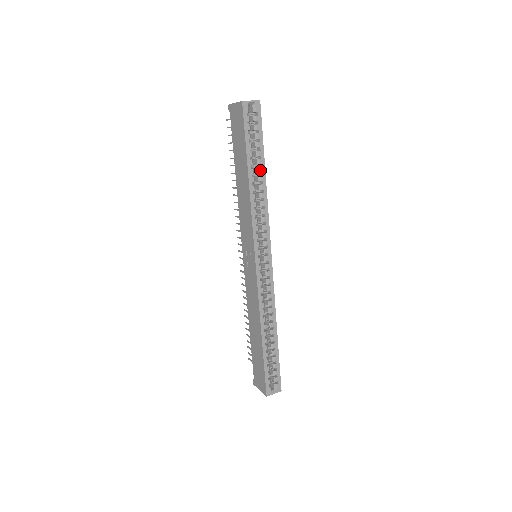
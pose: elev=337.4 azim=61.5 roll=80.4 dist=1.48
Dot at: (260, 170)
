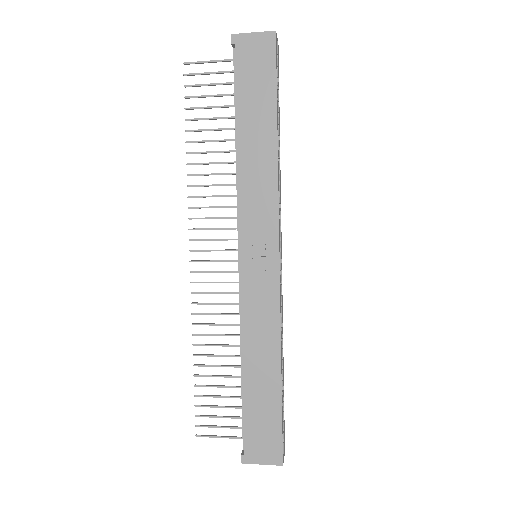
Dot at: (279, 131)
